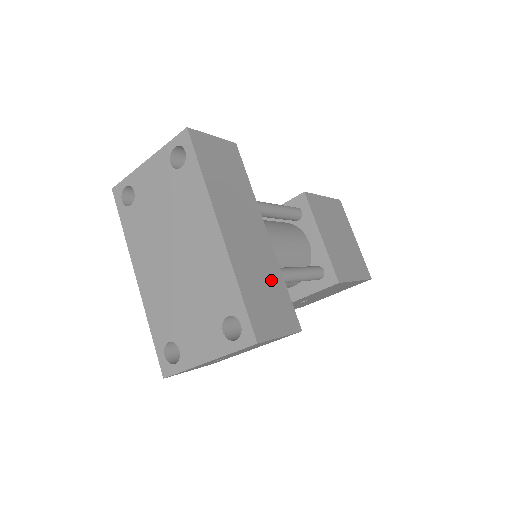
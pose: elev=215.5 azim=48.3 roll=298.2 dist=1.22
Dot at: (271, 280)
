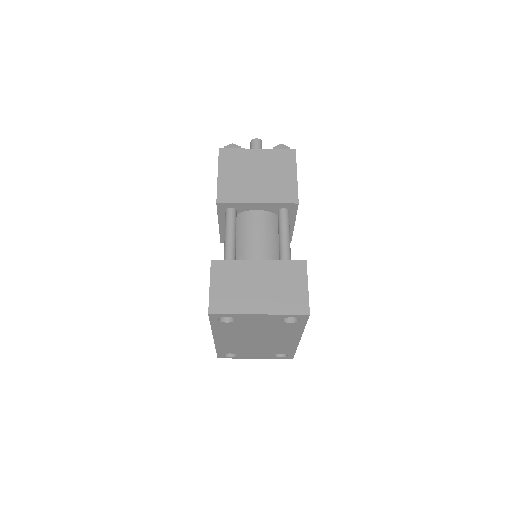
Dot at: occluded
